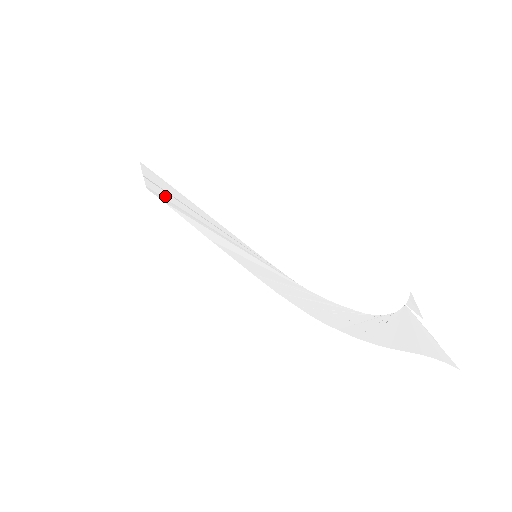
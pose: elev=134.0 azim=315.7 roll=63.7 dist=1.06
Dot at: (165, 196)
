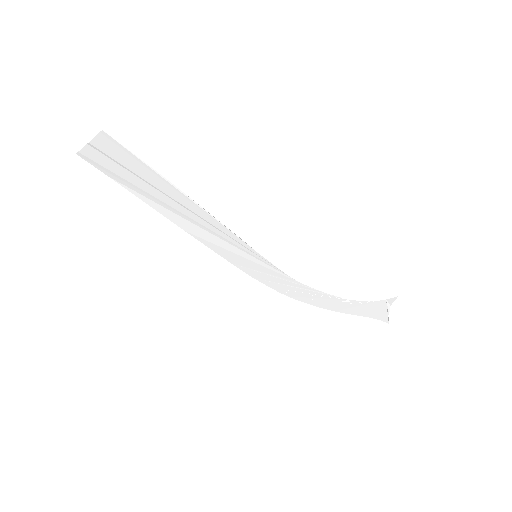
Dot at: (127, 177)
